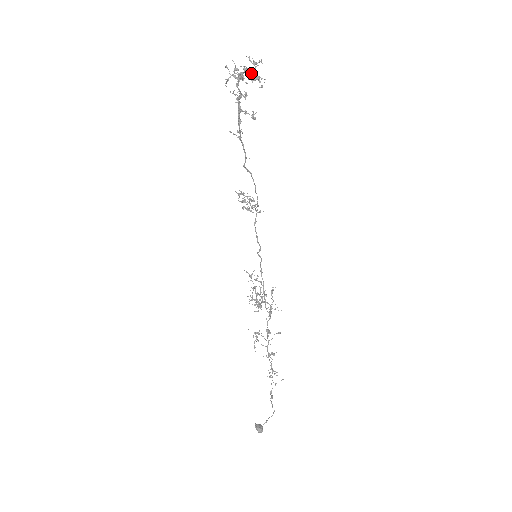
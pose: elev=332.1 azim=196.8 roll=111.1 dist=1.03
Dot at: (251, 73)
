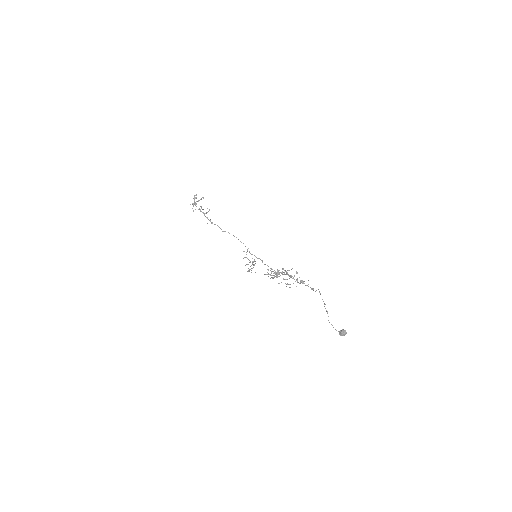
Dot at: (196, 198)
